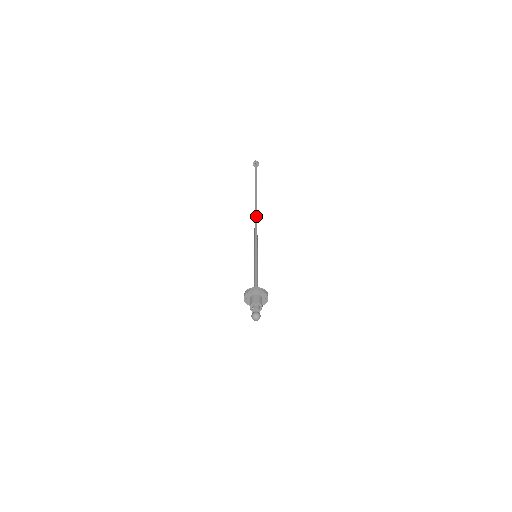
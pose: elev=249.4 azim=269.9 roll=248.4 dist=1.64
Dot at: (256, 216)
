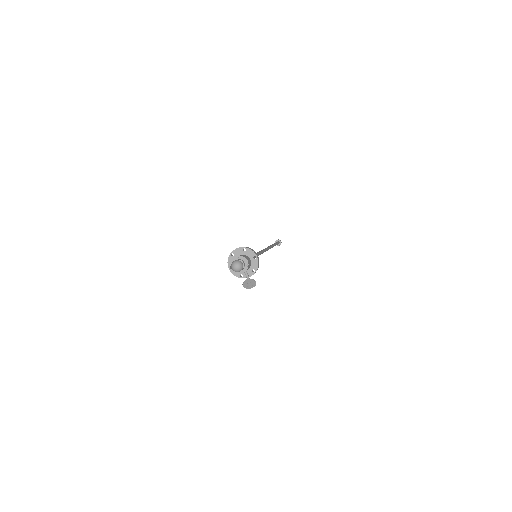
Dot at: (265, 248)
